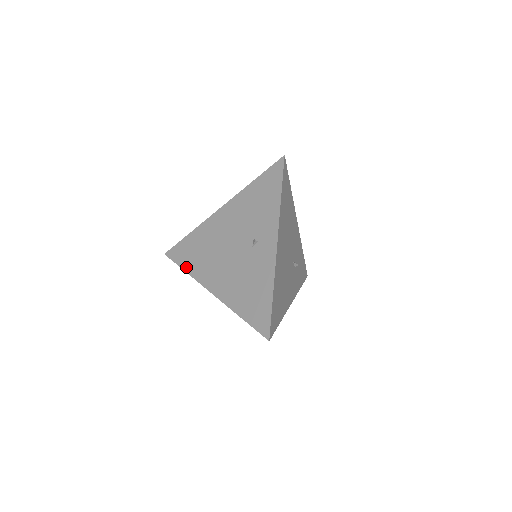
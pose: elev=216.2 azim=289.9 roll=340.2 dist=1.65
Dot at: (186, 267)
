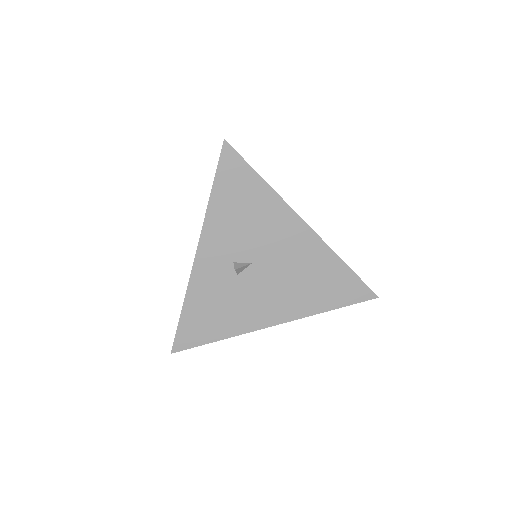
Dot at: (184, 306)
